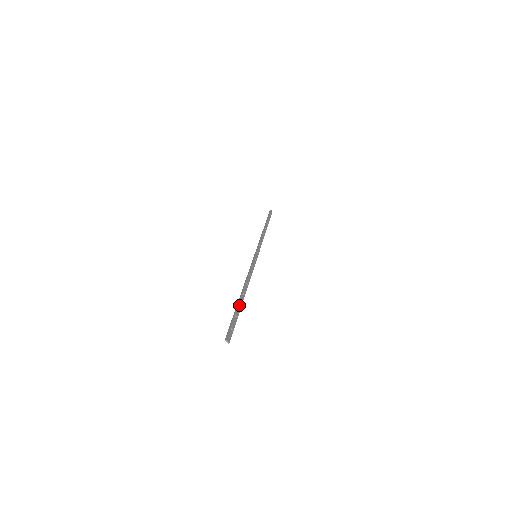
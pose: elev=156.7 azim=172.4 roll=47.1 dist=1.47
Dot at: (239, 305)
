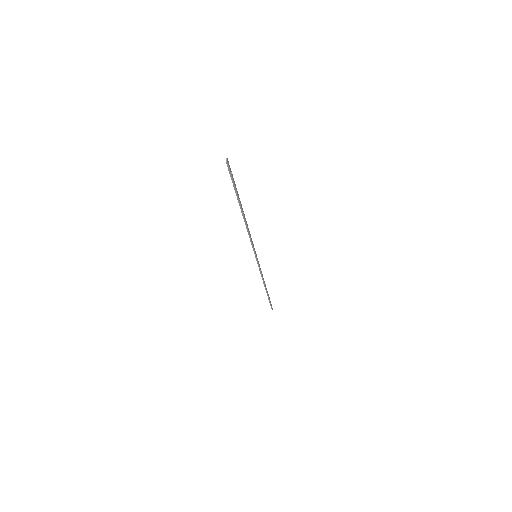
Dot at: (239, 198)
